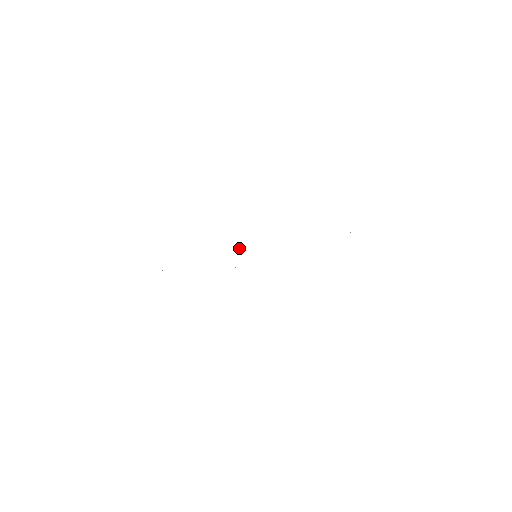
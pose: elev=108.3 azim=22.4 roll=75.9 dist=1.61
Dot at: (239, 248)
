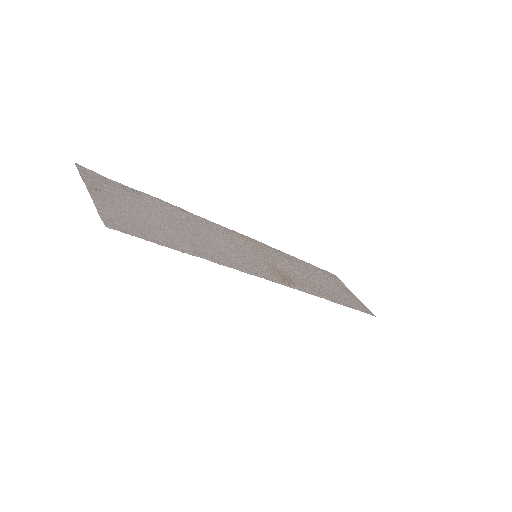
Dot at: (255, 275)
